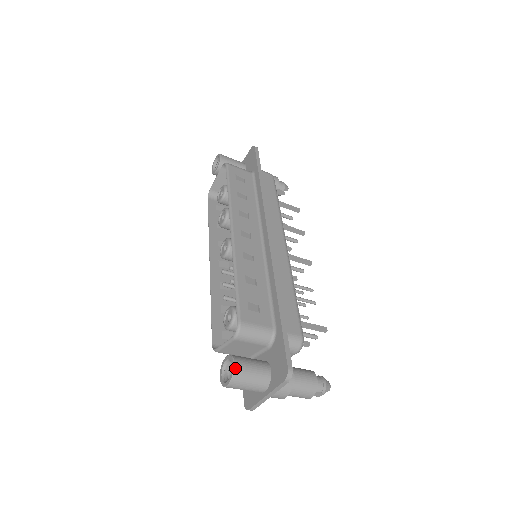
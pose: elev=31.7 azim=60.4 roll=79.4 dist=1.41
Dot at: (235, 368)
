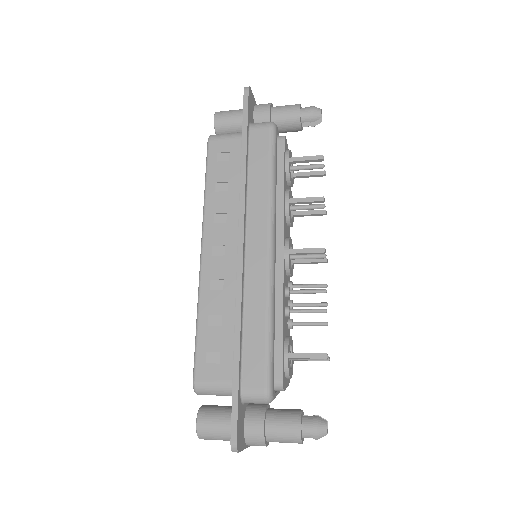
Dot at: (197, 428)
